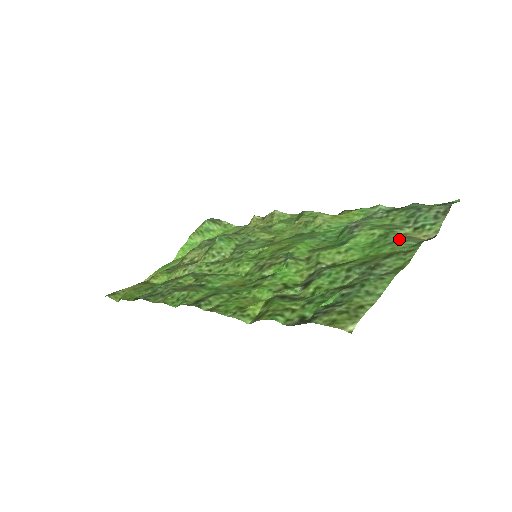
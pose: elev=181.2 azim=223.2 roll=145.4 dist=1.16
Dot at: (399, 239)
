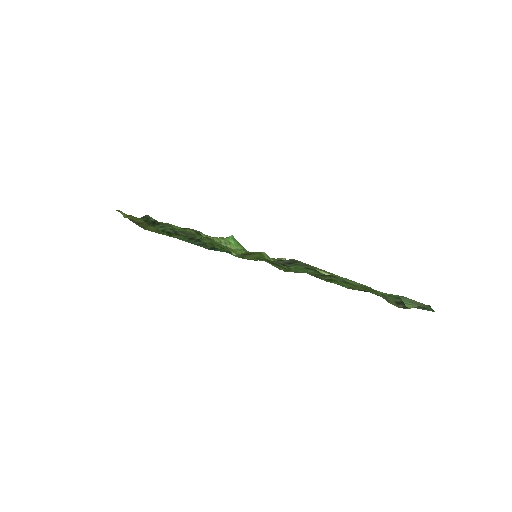
Dot at: occluded
